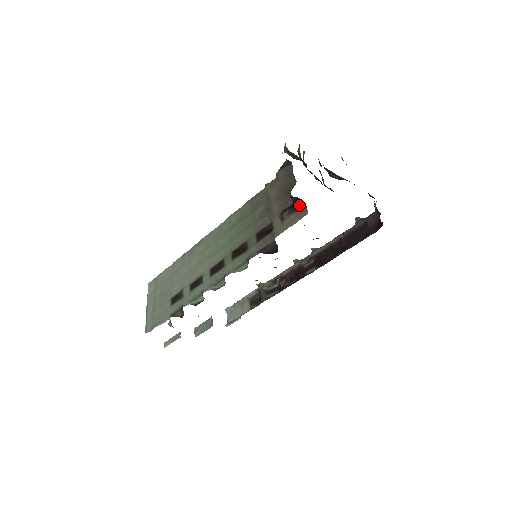
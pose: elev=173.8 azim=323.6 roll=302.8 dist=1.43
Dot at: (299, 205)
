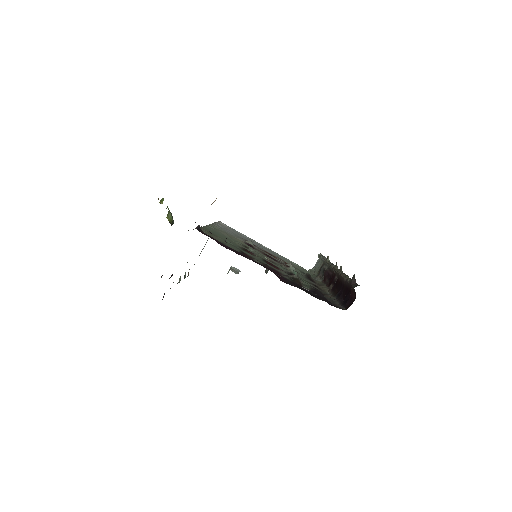
Dot at: occluded
